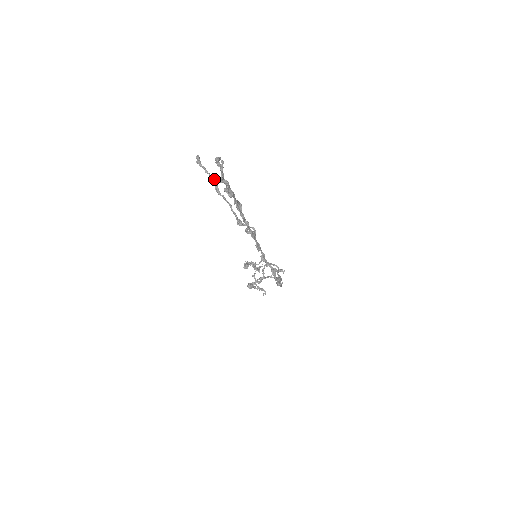
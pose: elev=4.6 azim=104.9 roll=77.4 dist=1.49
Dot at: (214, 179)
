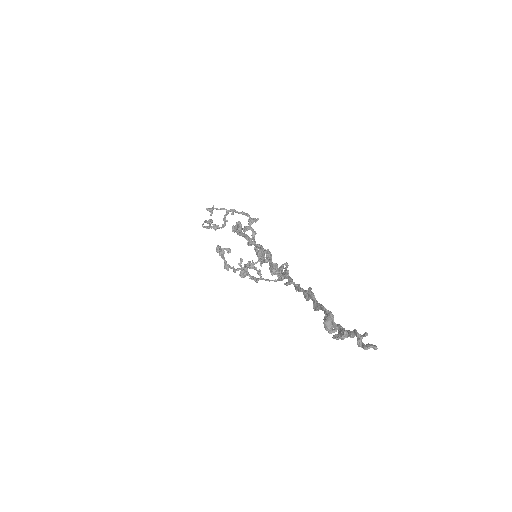
Dot at: (260, 247)
